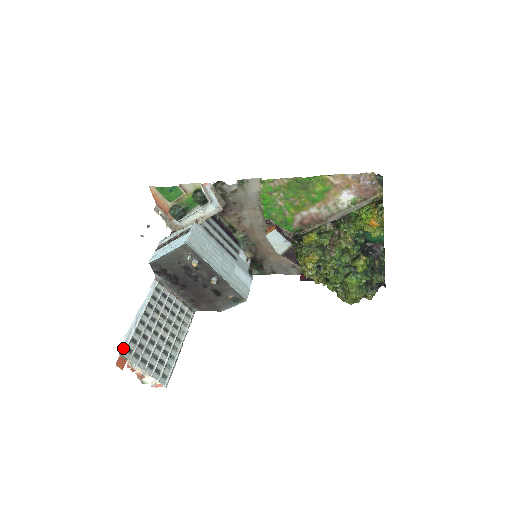
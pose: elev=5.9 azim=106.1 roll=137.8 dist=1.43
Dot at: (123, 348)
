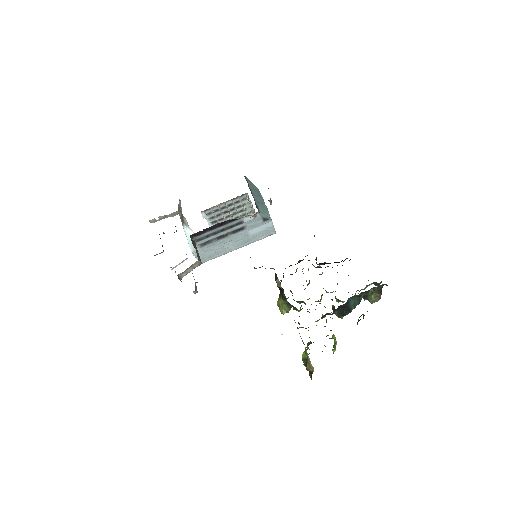
Dot at: occluded
